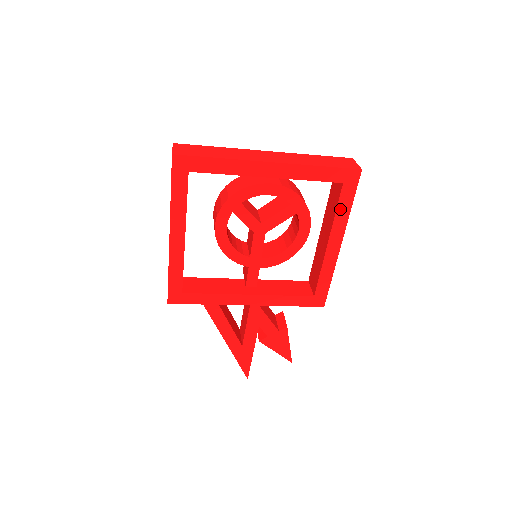
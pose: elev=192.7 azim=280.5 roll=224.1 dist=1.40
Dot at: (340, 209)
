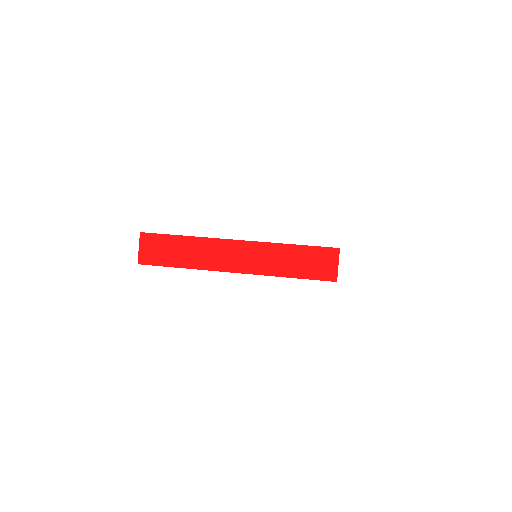
Dot at: occluded
